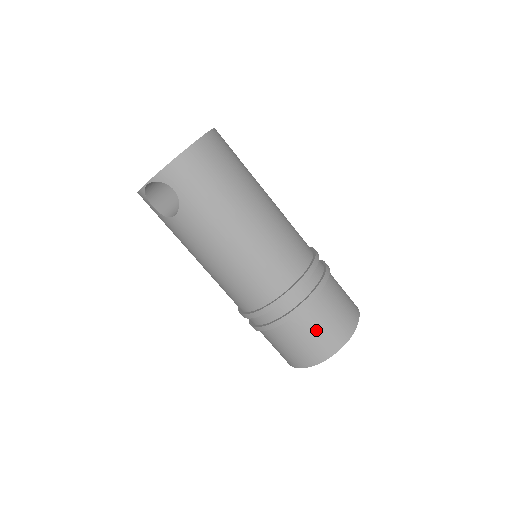
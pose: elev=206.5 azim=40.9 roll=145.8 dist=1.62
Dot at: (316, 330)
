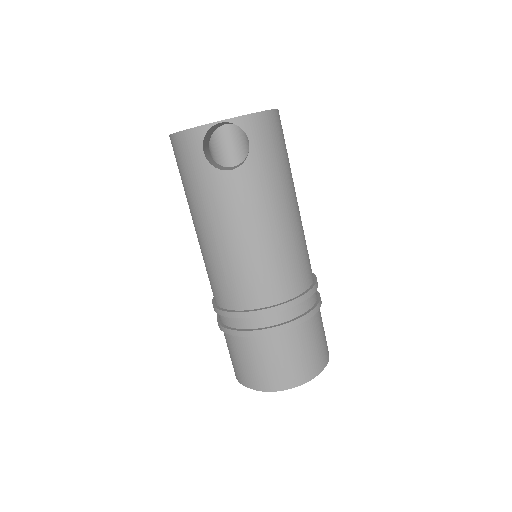
Dot at: (312, 345)
